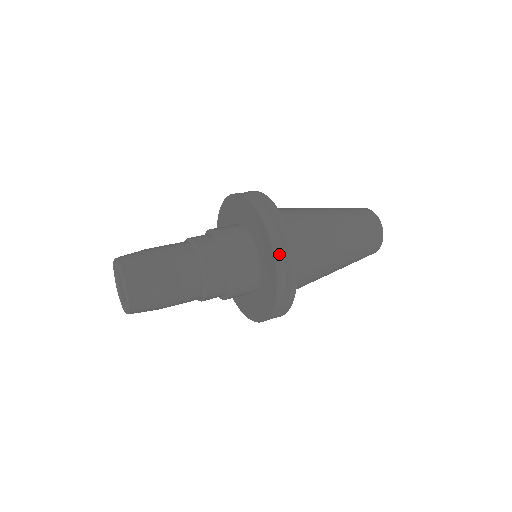
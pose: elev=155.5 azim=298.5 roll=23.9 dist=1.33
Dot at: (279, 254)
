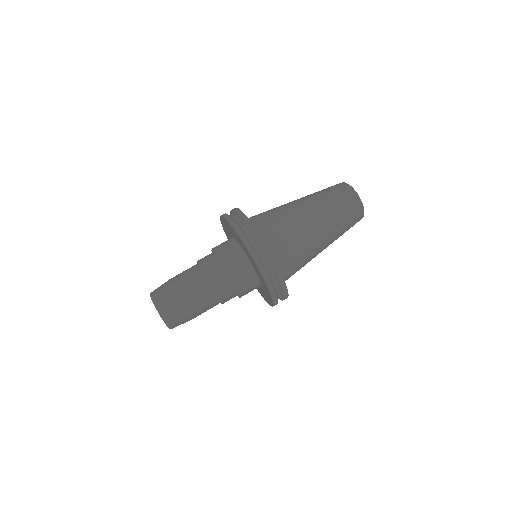
Dot at: occluded
